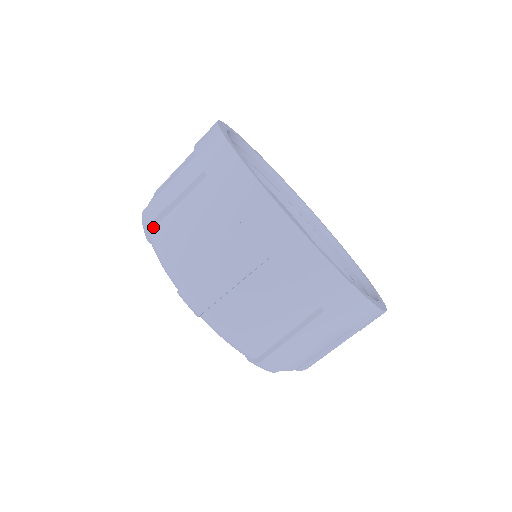
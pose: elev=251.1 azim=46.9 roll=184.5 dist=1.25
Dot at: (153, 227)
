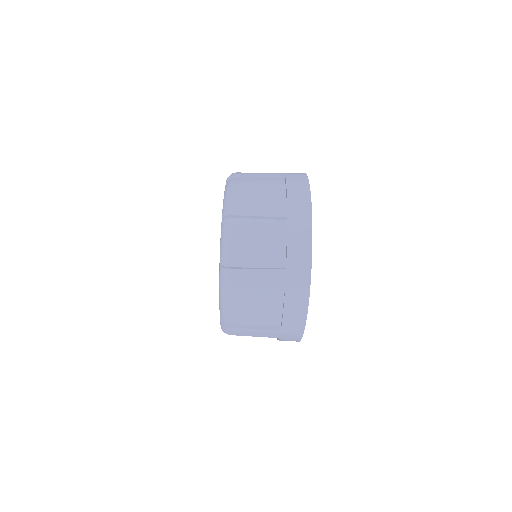
Dot at: (230, 288)
